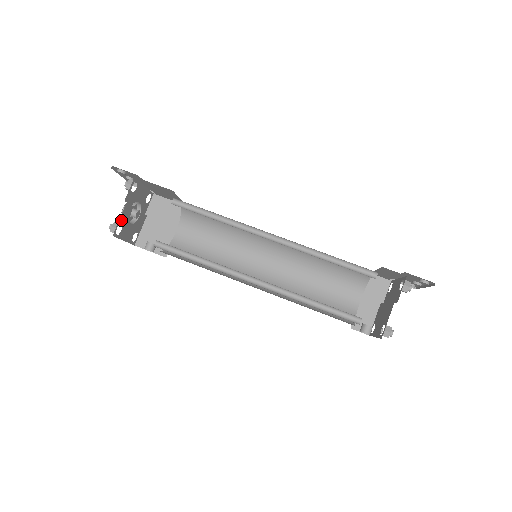
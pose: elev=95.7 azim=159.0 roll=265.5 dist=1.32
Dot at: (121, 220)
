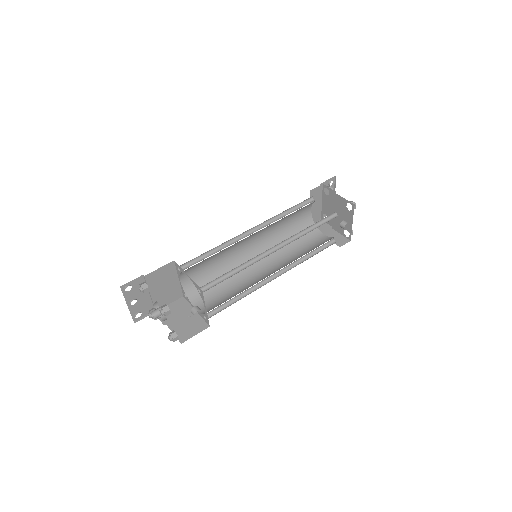
Dot at: occluded
